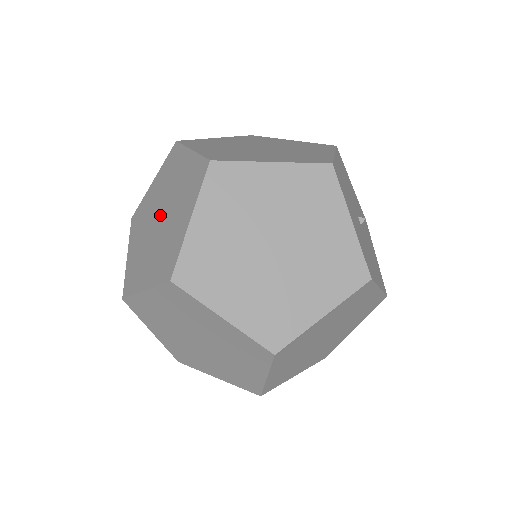
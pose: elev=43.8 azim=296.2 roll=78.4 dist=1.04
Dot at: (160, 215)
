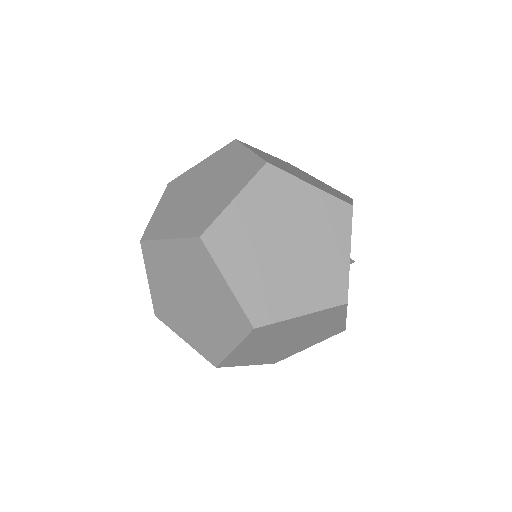
Dot at: (191, 298)
